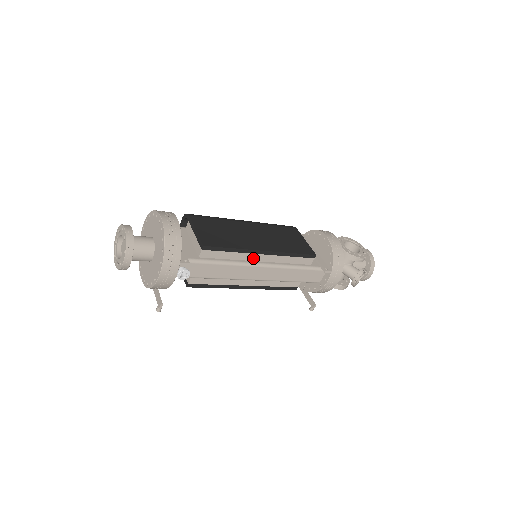
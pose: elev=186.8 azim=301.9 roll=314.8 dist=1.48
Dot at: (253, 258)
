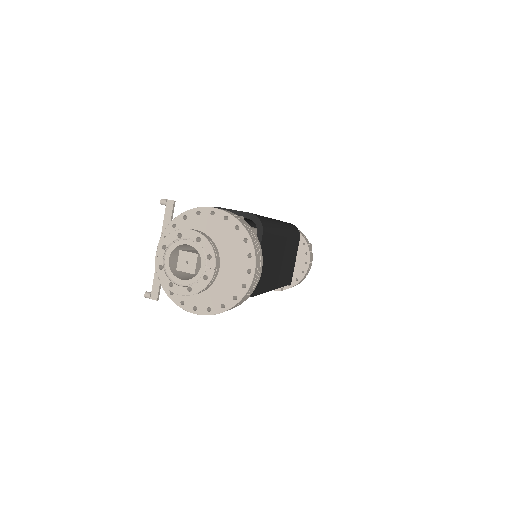
Dot at: occluded
